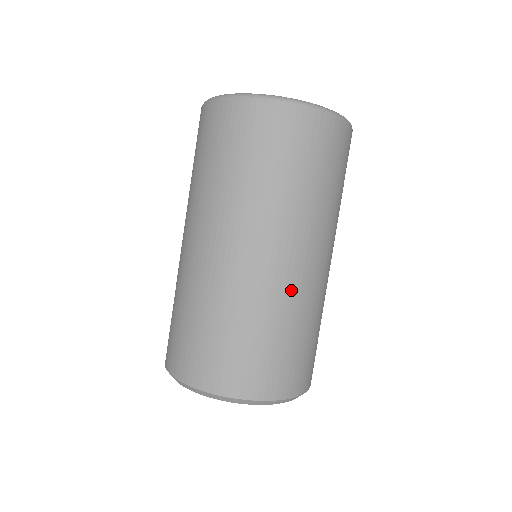
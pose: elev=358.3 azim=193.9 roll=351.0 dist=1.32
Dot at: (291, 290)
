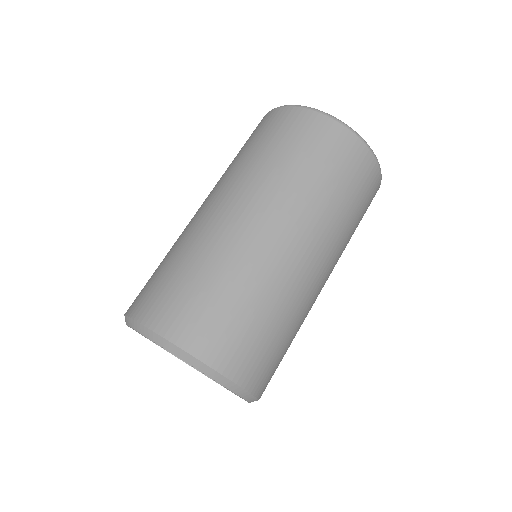
Dot at: (244, 246)
